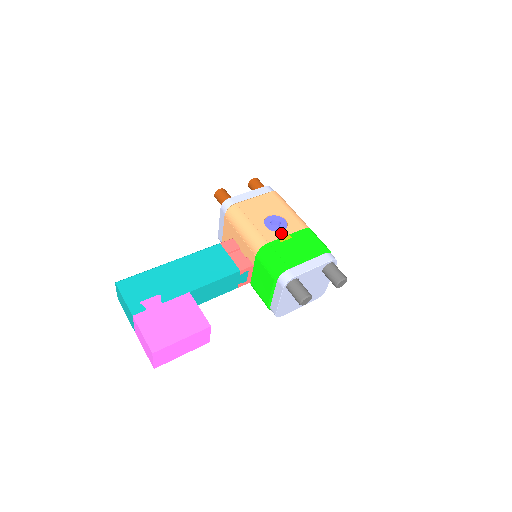
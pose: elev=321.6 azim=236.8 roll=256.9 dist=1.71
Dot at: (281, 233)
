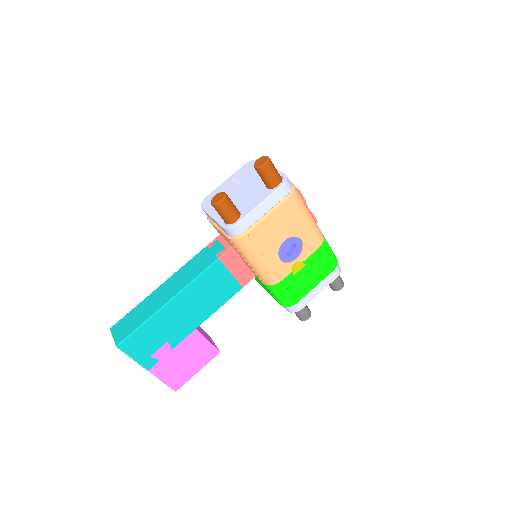
Dot at: (295, 263)
